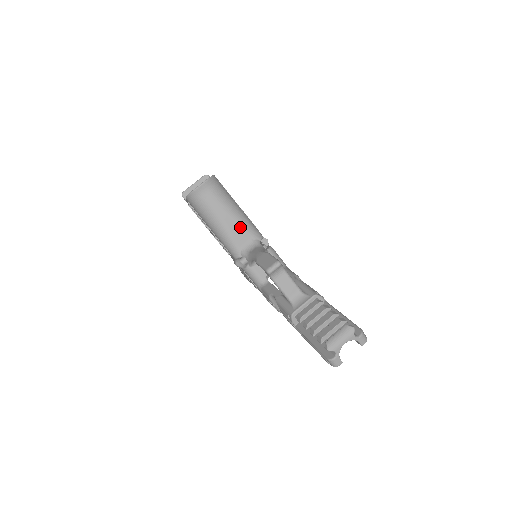
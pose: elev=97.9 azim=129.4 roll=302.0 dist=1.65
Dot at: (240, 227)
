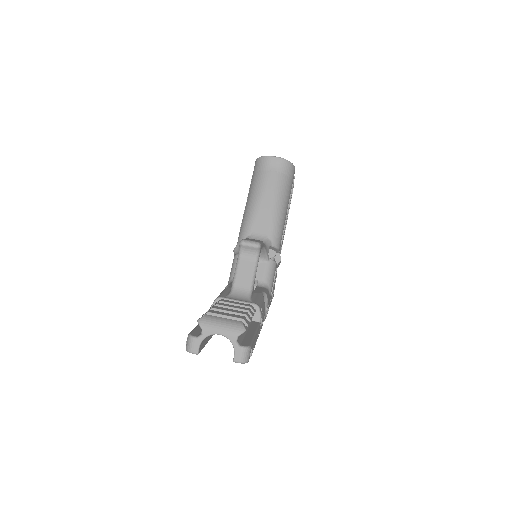
Dot at: (269, 218)
